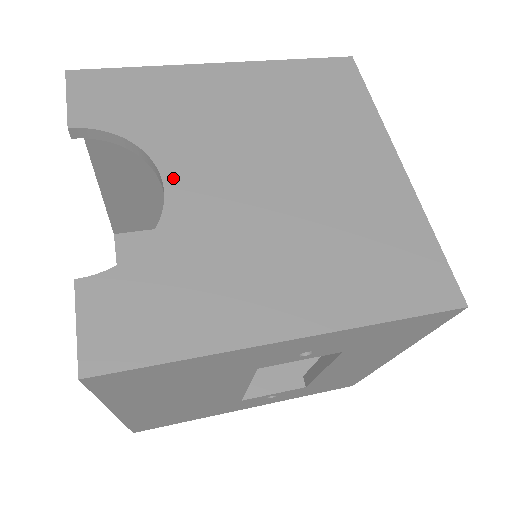
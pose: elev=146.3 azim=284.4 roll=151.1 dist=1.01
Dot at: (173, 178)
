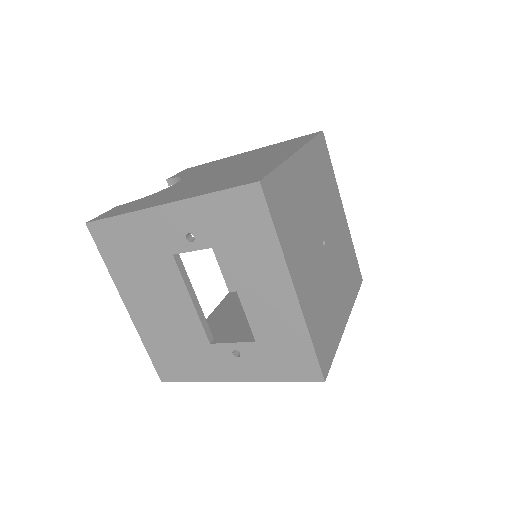
Dot at: (183, 180)
